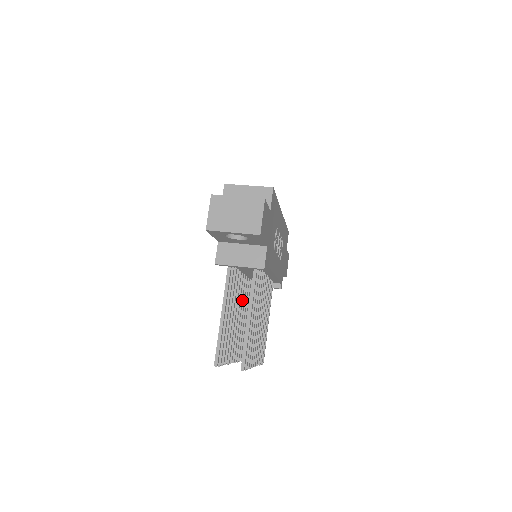
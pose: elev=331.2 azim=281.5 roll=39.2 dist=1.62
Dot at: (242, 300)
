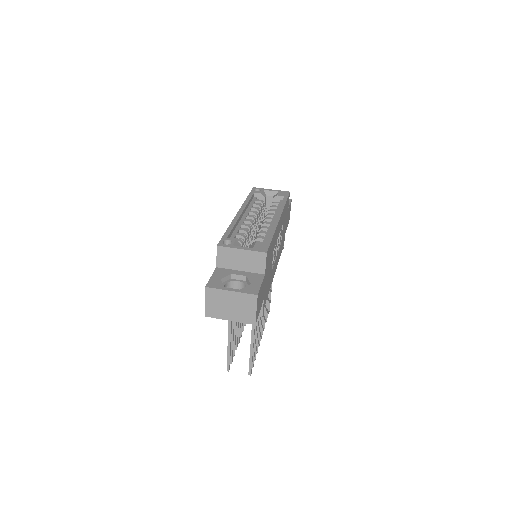
Dot at: occluded
